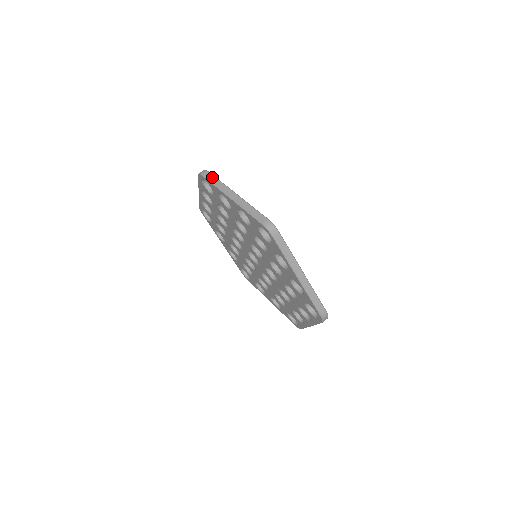
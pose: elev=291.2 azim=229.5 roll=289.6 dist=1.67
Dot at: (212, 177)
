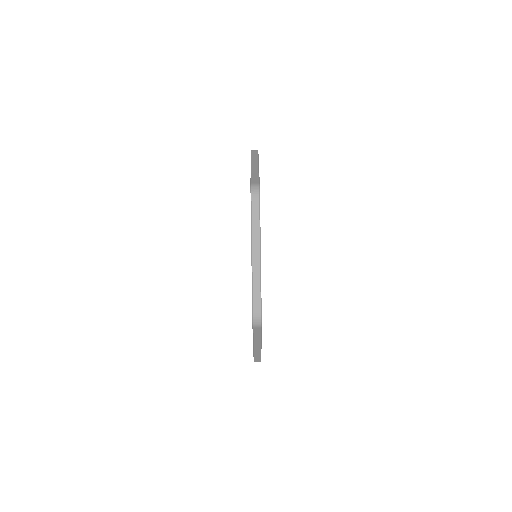
Dot at: (257, 210)
